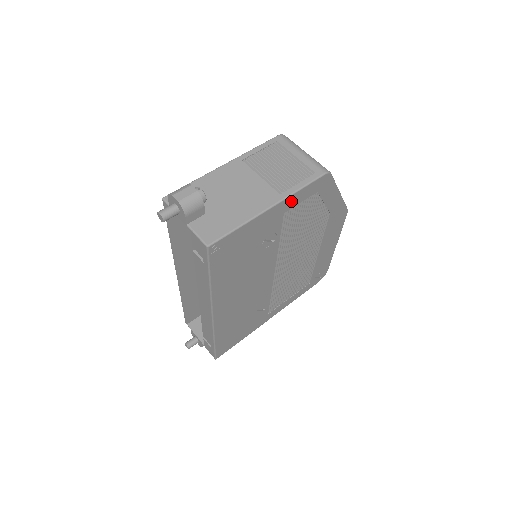
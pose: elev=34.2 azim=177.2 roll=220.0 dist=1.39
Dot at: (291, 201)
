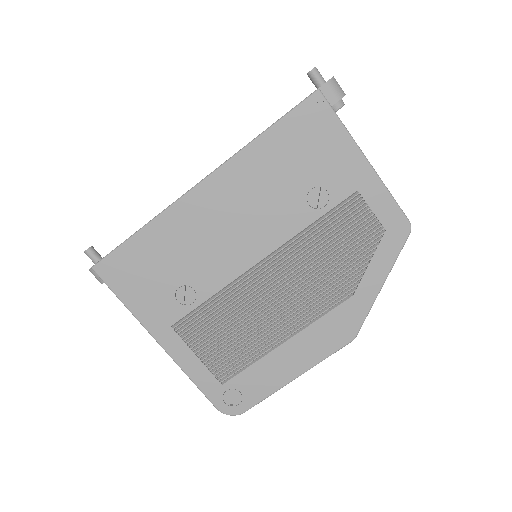
Dot at: (374, 189)
